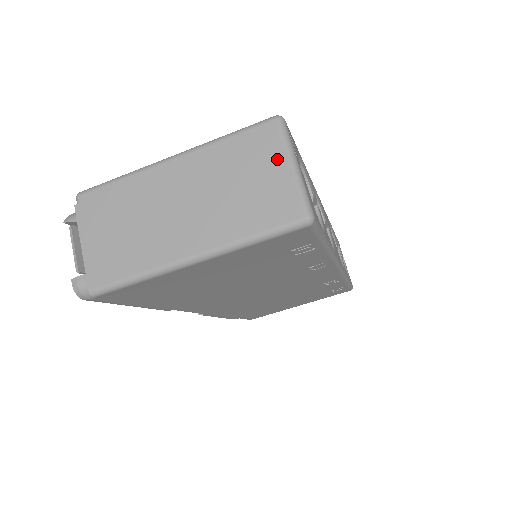
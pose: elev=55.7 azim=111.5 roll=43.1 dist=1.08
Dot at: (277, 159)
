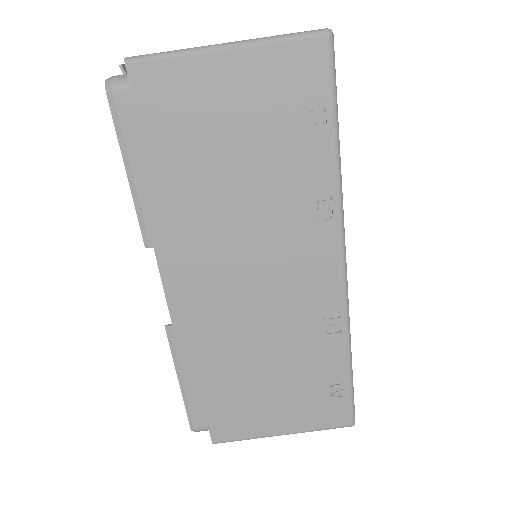
Dot at: occluded
